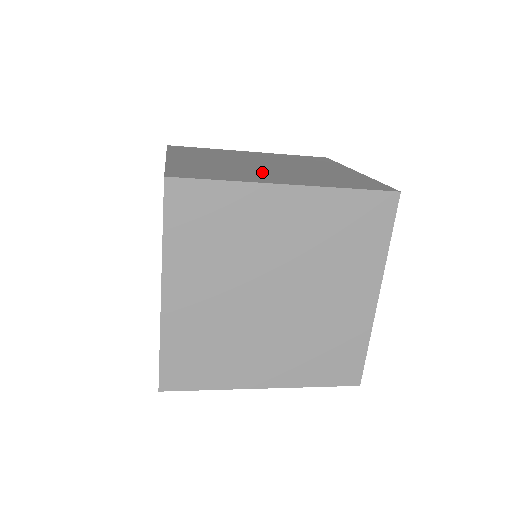
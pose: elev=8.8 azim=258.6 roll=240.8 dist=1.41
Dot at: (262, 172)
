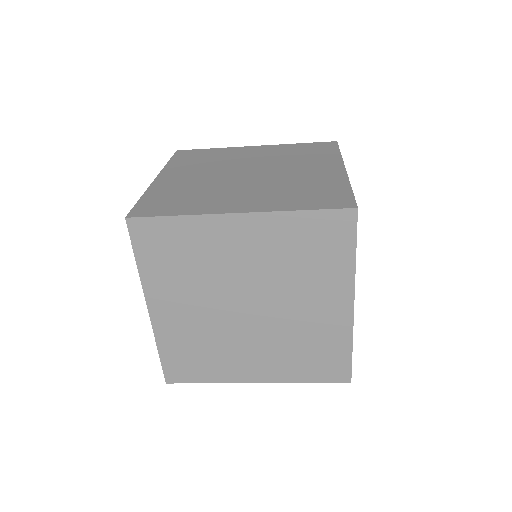
Dot at: (230, 191)
